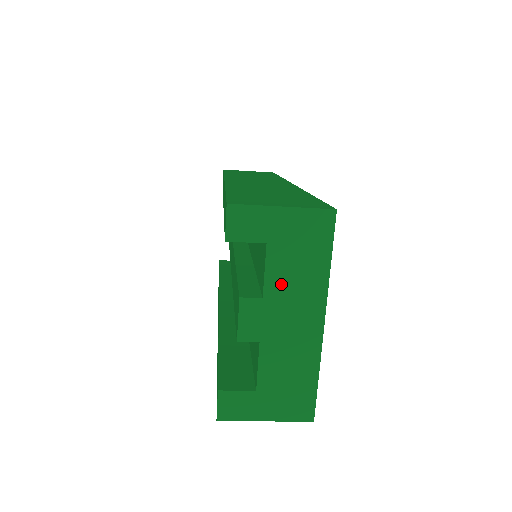
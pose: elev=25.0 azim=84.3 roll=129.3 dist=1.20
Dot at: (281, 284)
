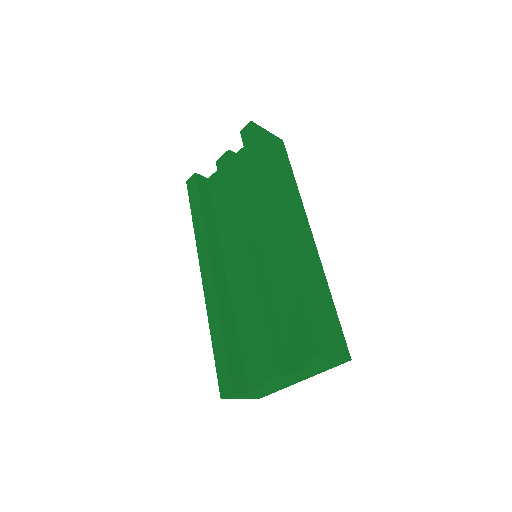
Dot at: (302, 373)
